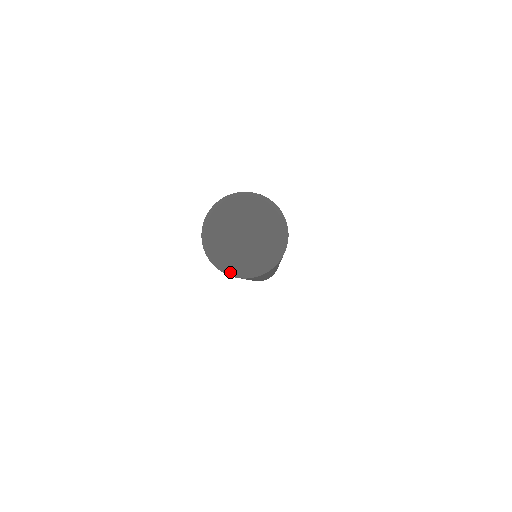
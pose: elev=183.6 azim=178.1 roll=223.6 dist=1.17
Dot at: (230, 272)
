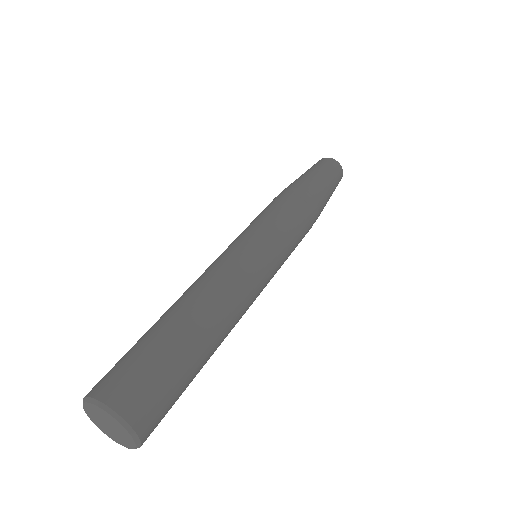
Dot at: (113, 439)
